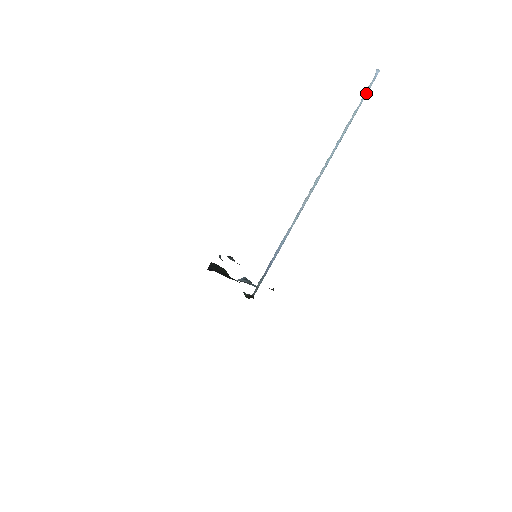
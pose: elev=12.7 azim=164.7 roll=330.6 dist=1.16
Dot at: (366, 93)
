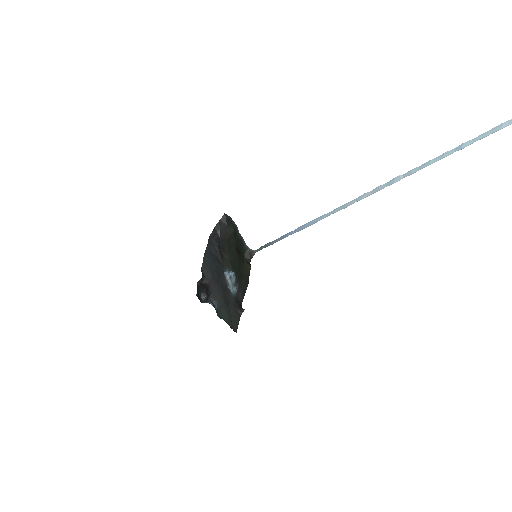
Dot at: out of frame
